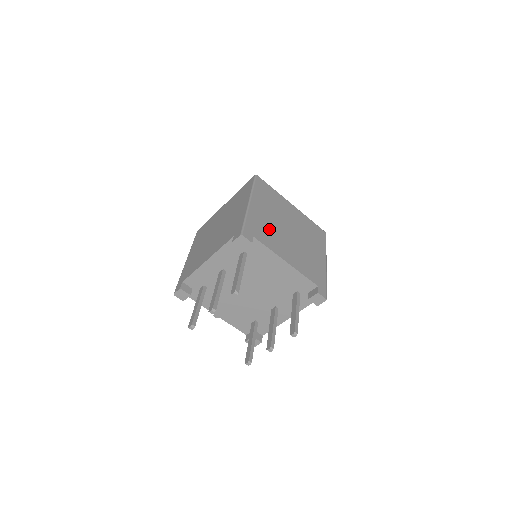
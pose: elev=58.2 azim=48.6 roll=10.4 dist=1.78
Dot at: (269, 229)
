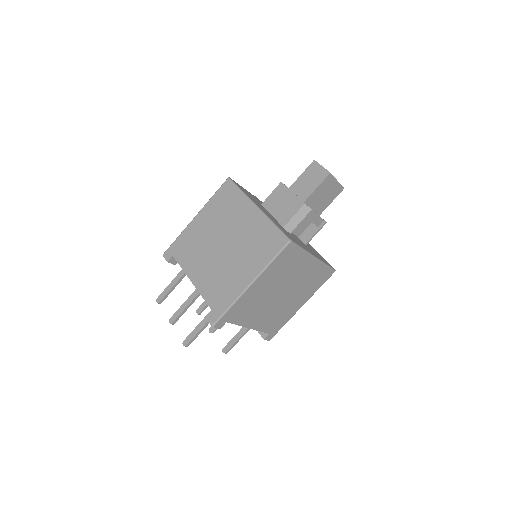
Dot at: (254, 305)
